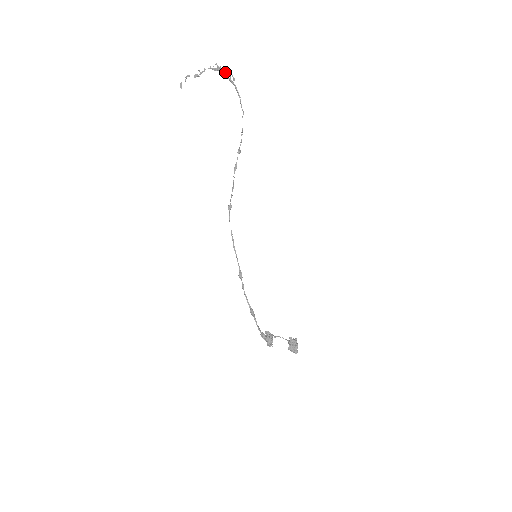
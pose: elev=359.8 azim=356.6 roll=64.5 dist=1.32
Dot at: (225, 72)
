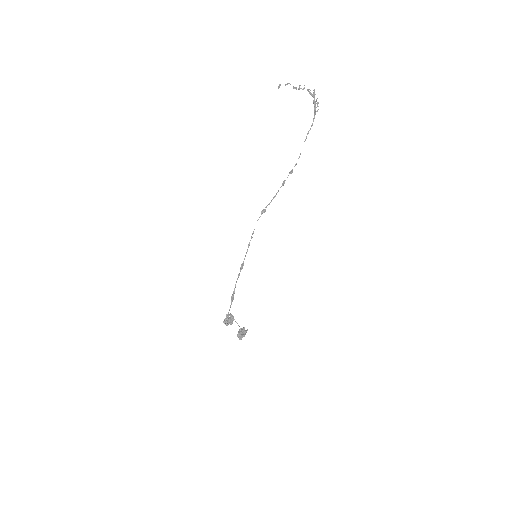
Dot at: (316, 101)
